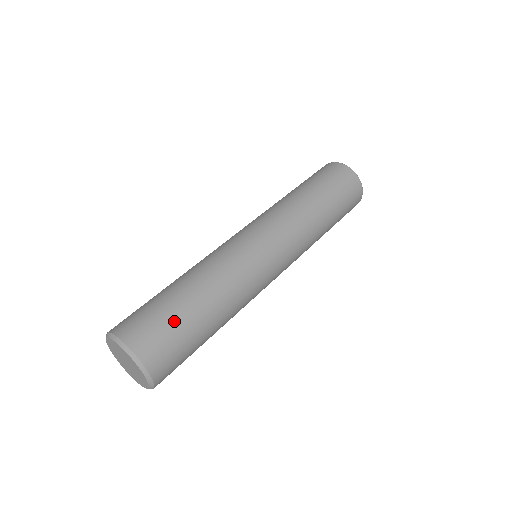
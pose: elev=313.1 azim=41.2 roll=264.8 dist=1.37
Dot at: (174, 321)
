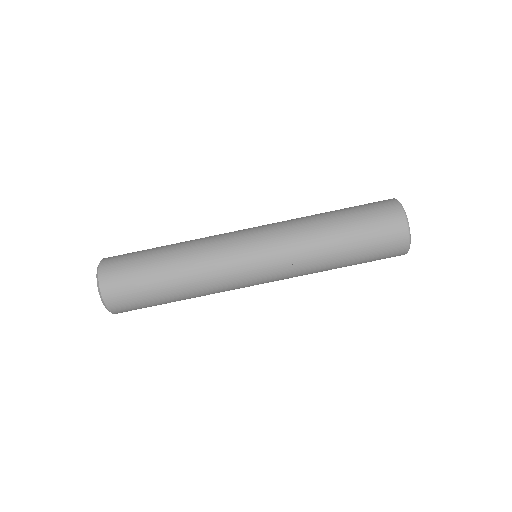
Dot at: (141, 288)
